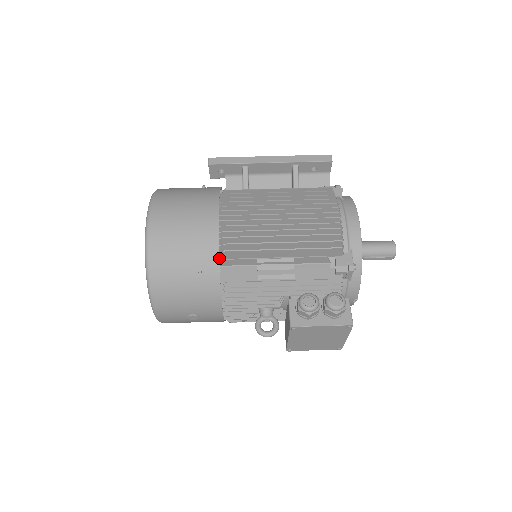
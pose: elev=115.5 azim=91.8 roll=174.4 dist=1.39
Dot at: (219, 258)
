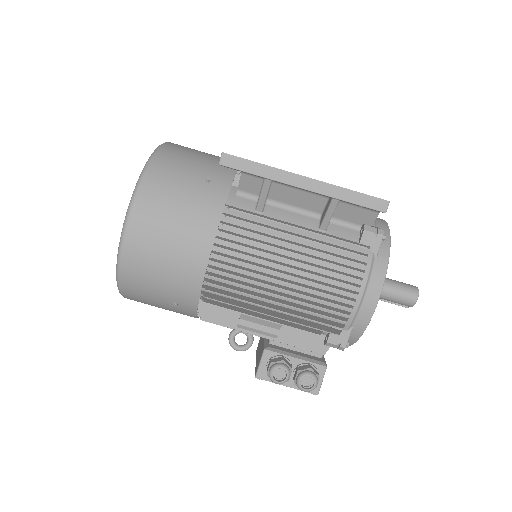
Dot at: (201, 292)
